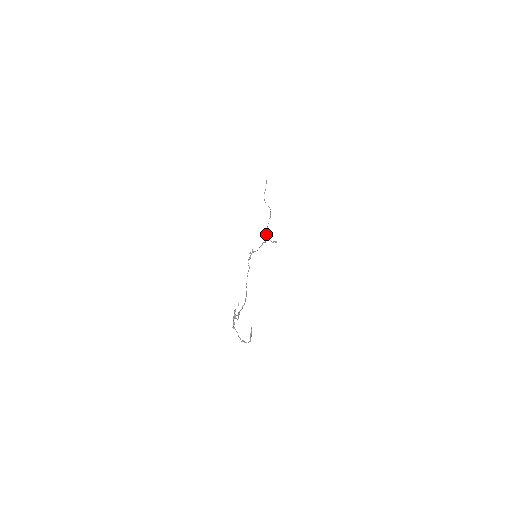
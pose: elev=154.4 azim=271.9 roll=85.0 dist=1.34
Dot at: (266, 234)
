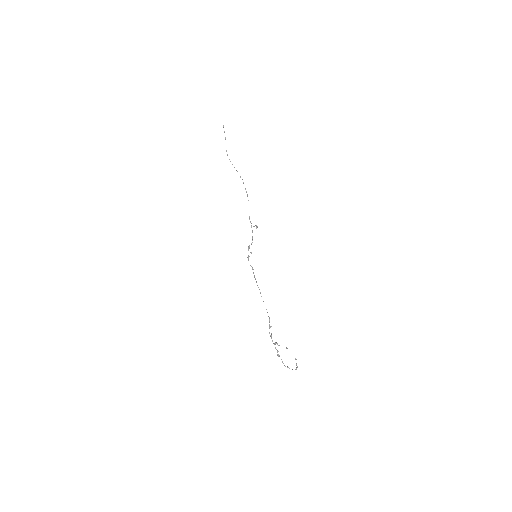
Dot at: occluded
